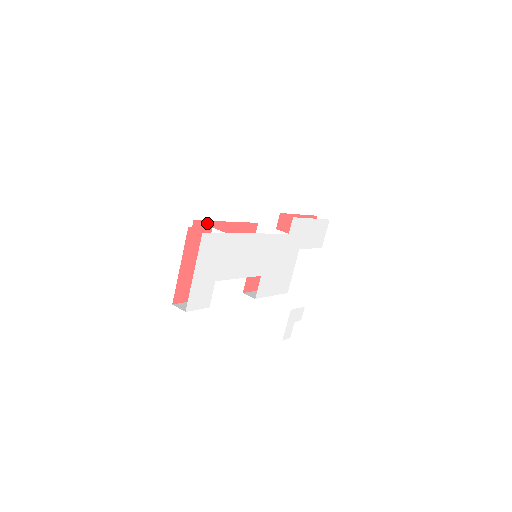
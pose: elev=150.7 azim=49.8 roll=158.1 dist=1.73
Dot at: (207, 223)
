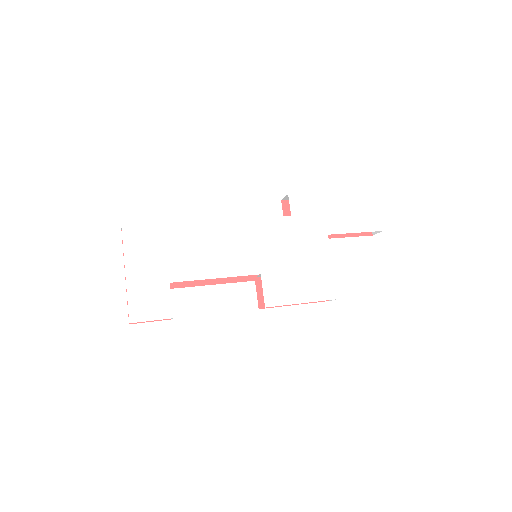
Dot at: occluded
